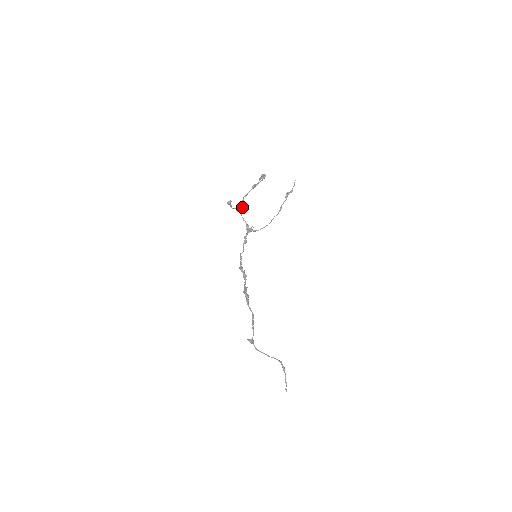
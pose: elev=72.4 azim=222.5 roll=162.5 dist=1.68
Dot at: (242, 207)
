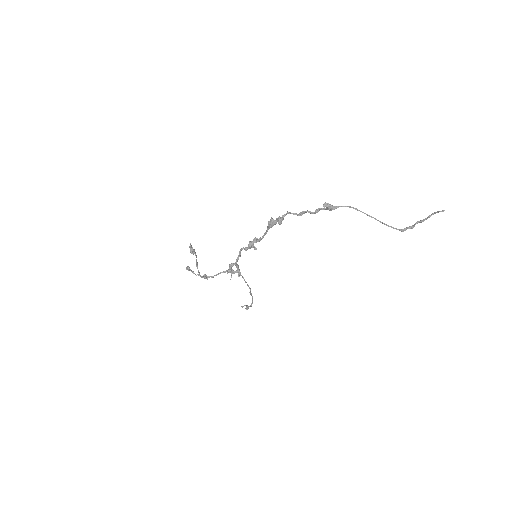
Dot at: (206, 275)
